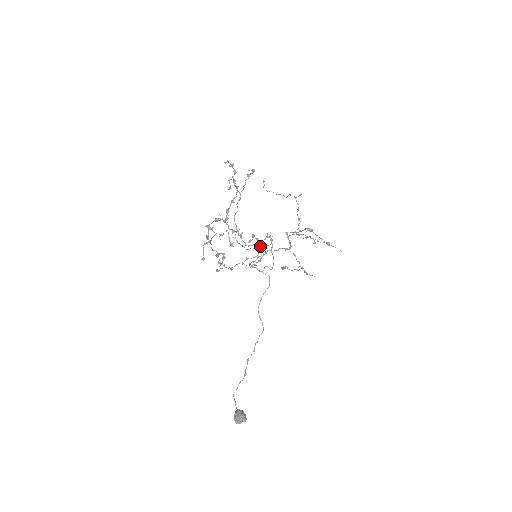
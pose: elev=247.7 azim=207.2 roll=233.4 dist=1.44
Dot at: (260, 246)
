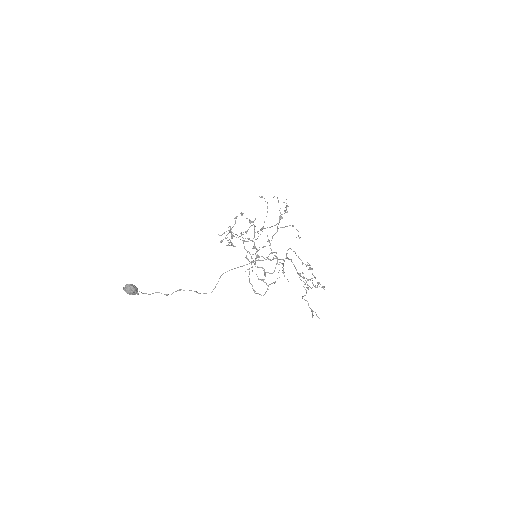
Dot at: (264, 272)
